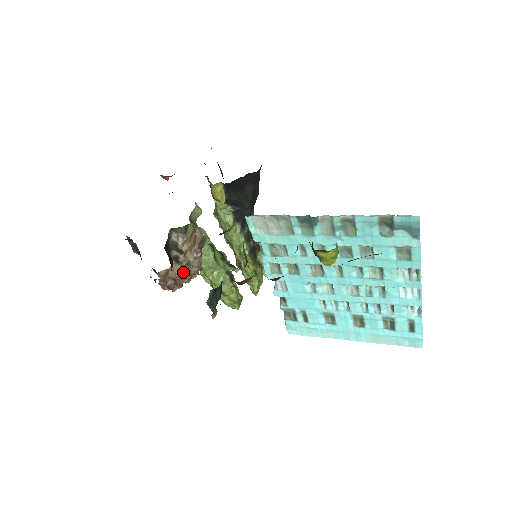
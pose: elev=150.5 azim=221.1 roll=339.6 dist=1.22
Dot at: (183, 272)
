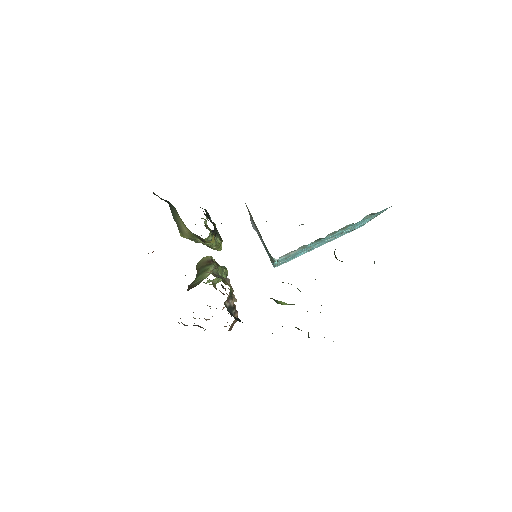
Dot at: occluded
